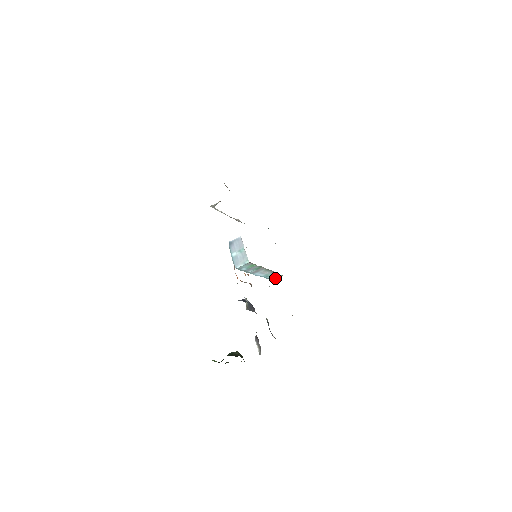
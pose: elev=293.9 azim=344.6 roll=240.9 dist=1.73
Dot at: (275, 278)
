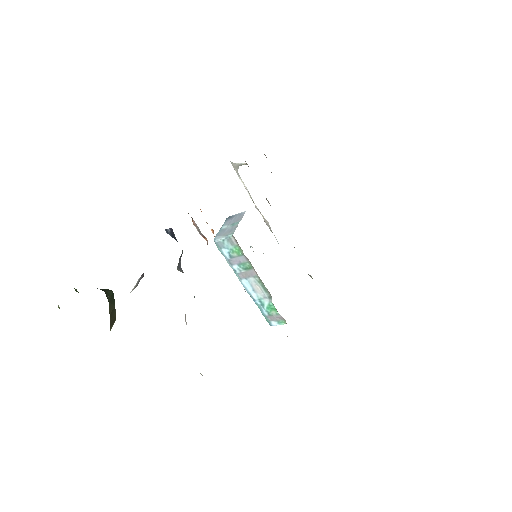
Dot at: (276, 324)
